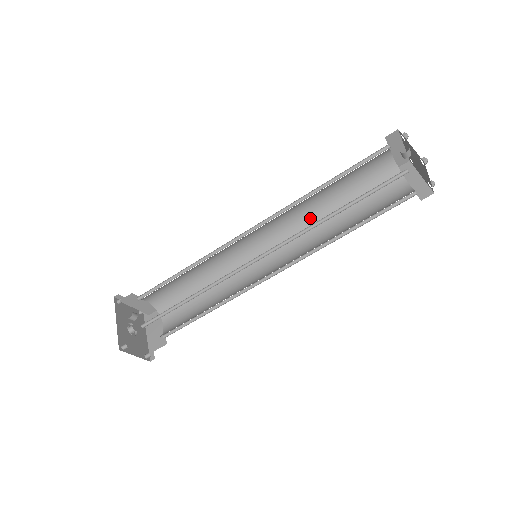
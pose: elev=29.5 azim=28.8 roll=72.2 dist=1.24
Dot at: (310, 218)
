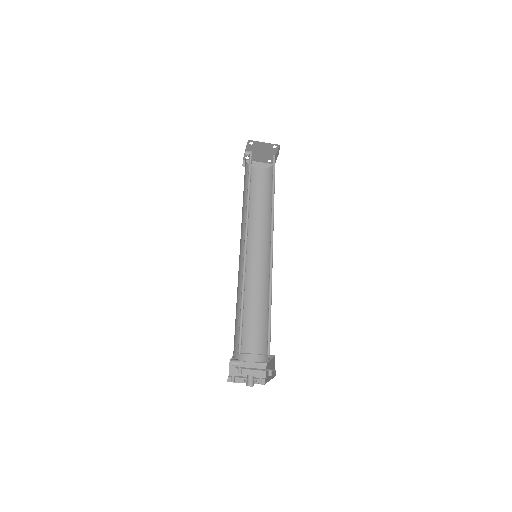
Dot at: (265, 223)
